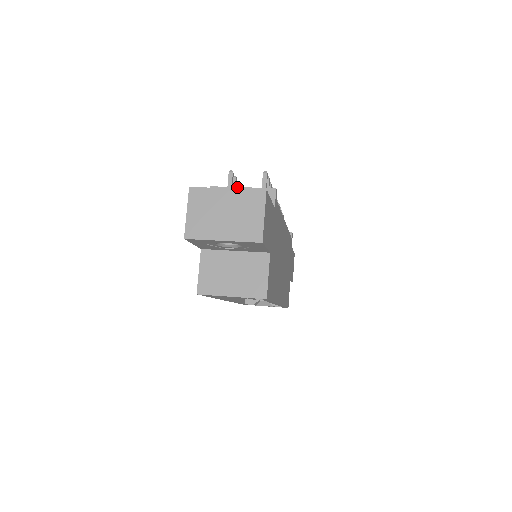
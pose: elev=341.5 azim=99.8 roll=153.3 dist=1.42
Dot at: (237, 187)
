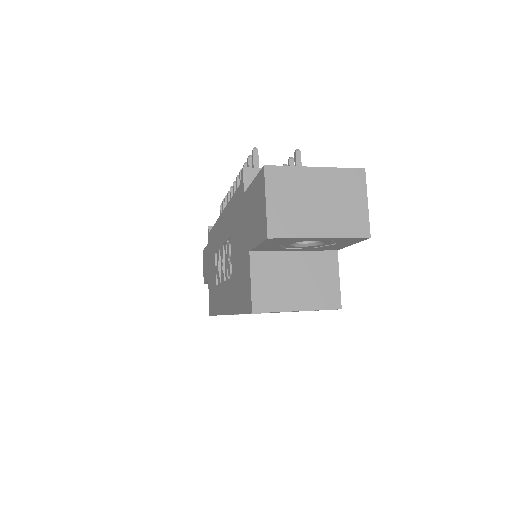
Dot at: occluded
